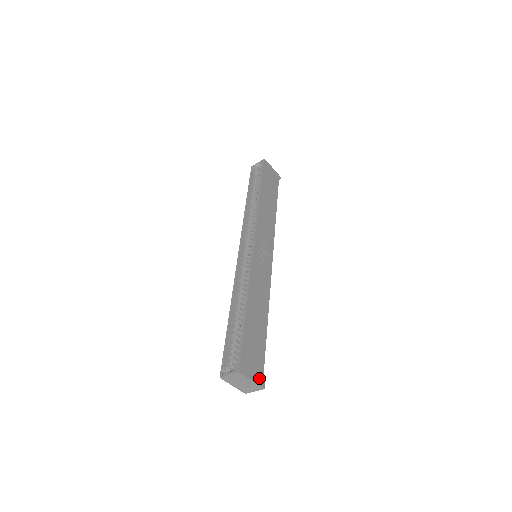
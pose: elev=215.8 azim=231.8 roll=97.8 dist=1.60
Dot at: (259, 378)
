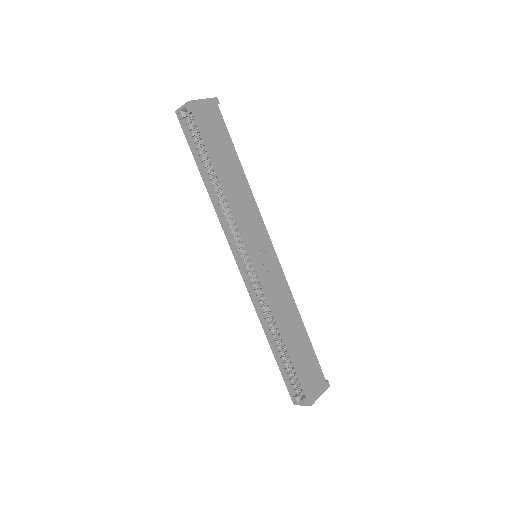
Dot at: (323, 385)
